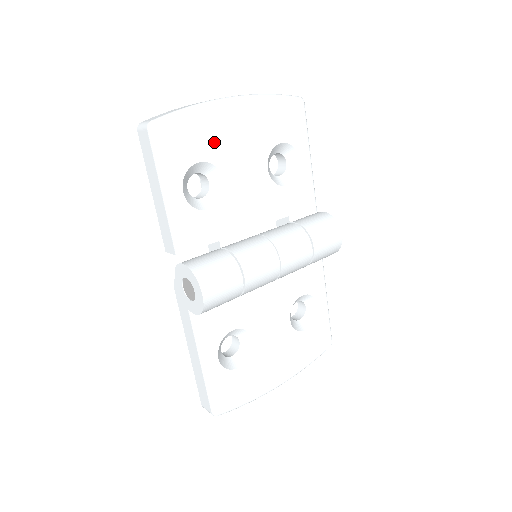
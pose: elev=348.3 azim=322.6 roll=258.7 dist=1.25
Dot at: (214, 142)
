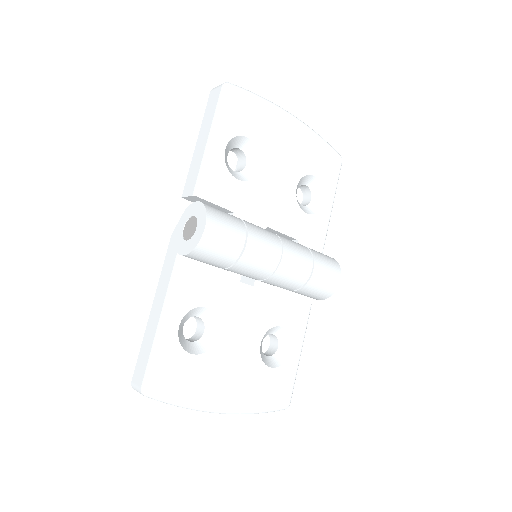
Dot at: (266, 133)
